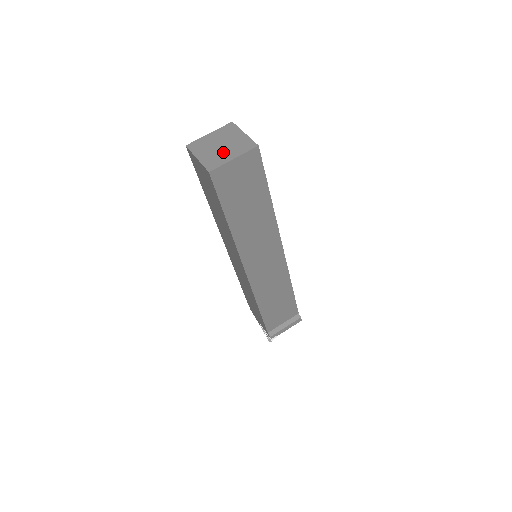
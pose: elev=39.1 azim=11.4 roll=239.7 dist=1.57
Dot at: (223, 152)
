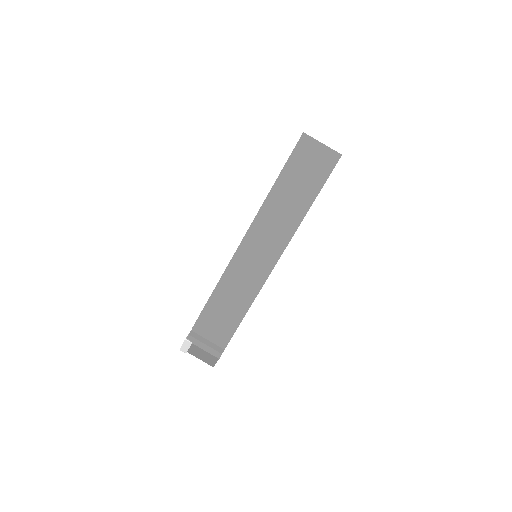
Dot at: occluded
